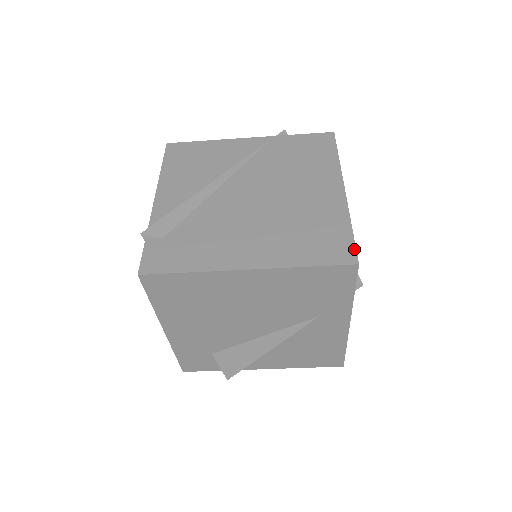
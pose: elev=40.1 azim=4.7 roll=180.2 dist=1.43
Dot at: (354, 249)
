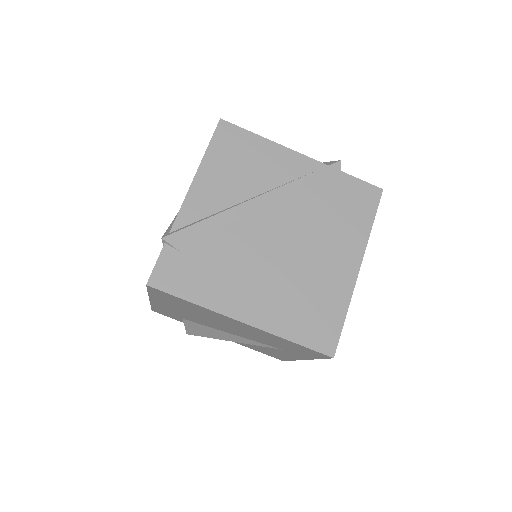
Dot at: (337, 341)
